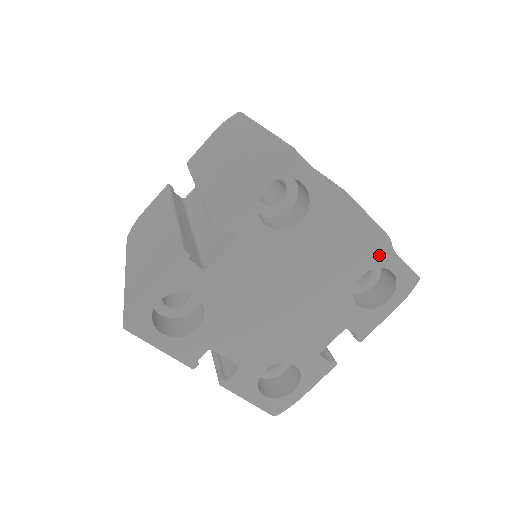
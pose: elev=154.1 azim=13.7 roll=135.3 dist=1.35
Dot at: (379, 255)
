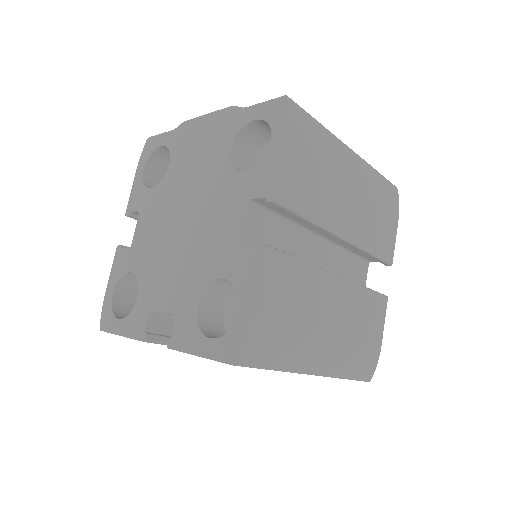
Dot at: (234, 123)
